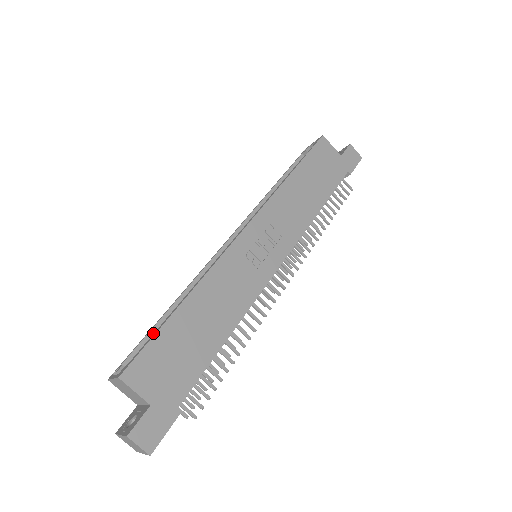
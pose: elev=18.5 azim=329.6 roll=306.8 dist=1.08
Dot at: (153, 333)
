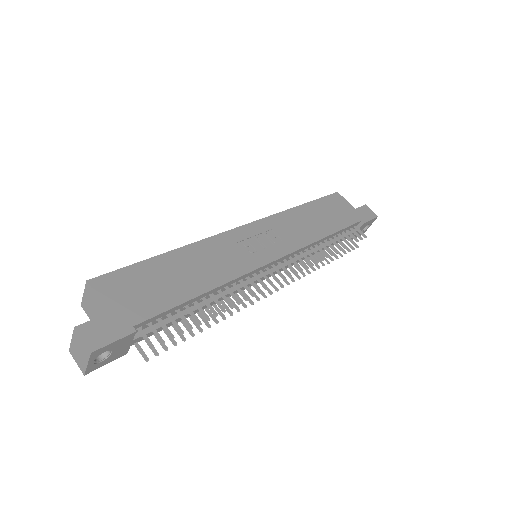
Dot at: occluded
